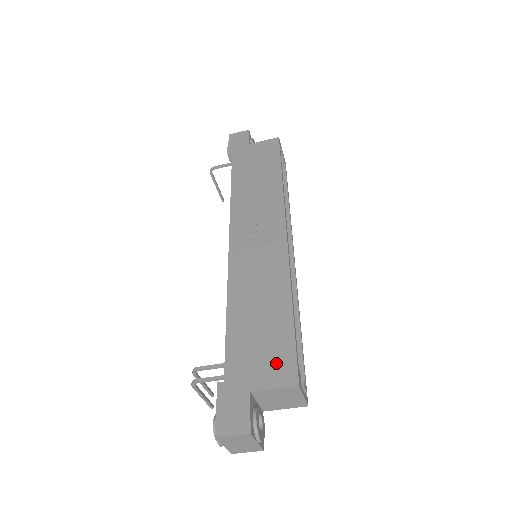
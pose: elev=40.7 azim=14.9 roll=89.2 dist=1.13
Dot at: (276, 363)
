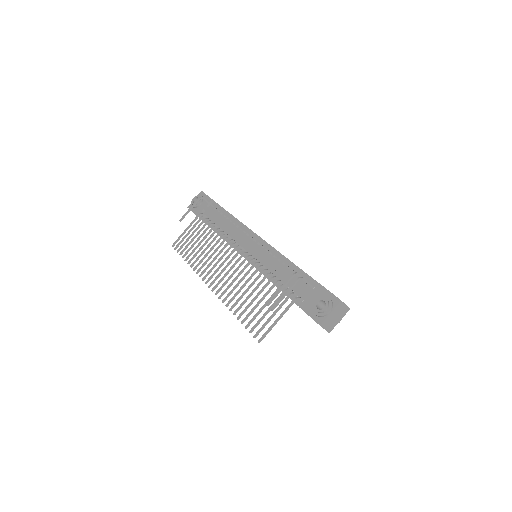
Dot at: occluded
